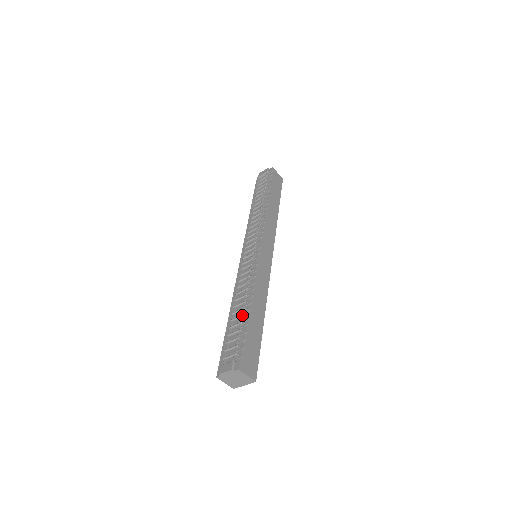
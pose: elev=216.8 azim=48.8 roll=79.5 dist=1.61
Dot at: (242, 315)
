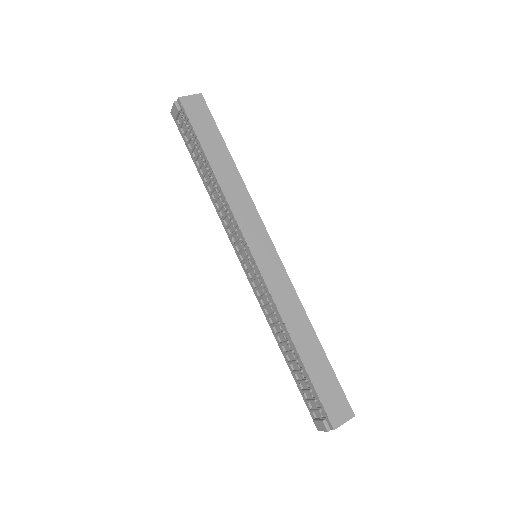
Dot at: (296, 362)
